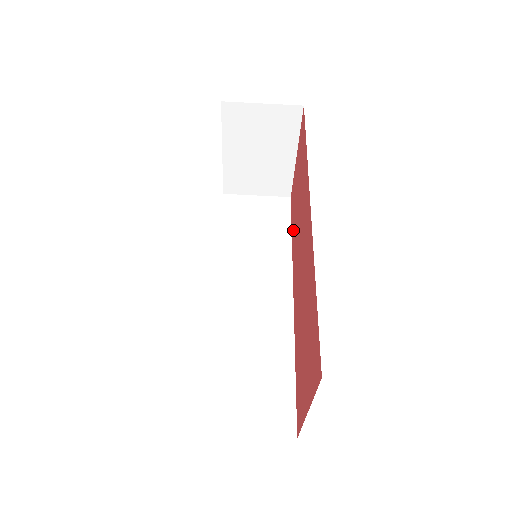
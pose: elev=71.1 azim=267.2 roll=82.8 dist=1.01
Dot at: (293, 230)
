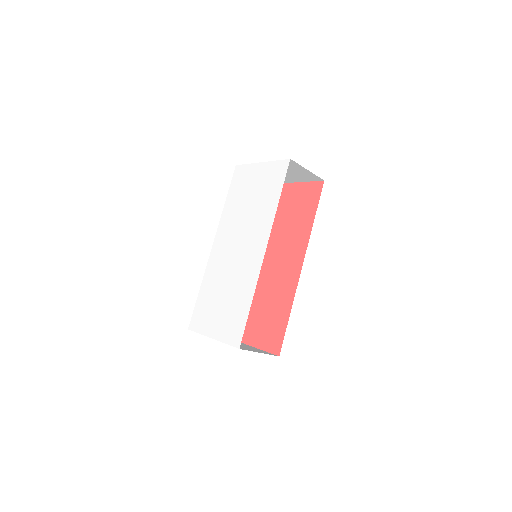
Dot at: occluded
